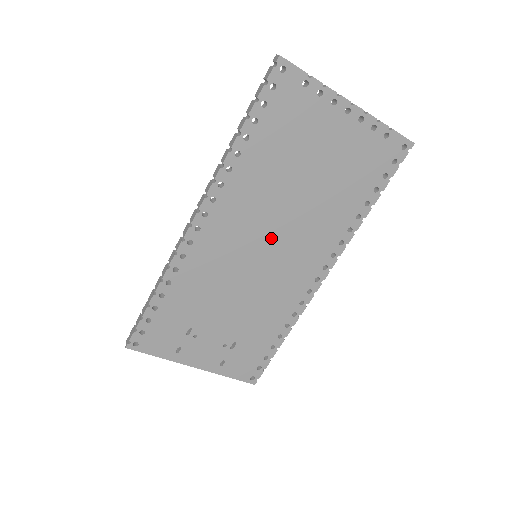
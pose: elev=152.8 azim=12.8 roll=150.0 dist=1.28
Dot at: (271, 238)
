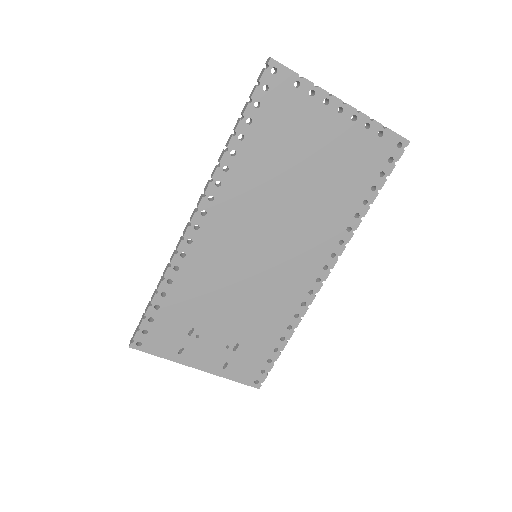
Dot at: (270, 237)
